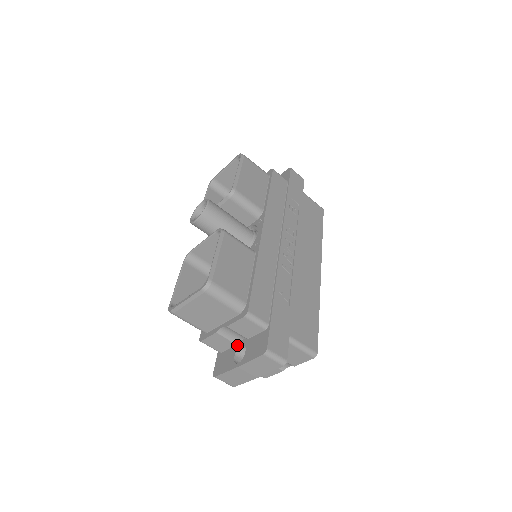
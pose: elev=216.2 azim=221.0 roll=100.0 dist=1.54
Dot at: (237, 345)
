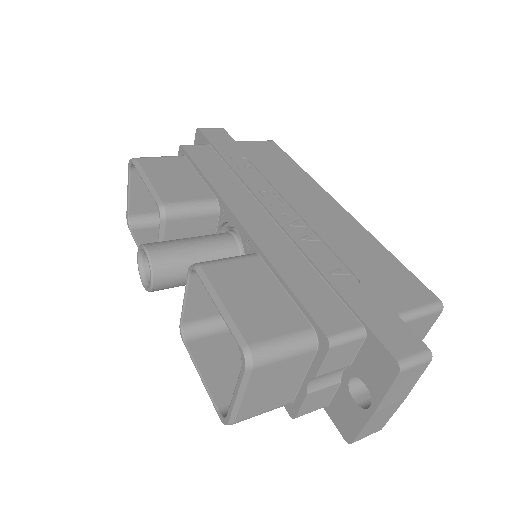
Dot at: (343, 383)
